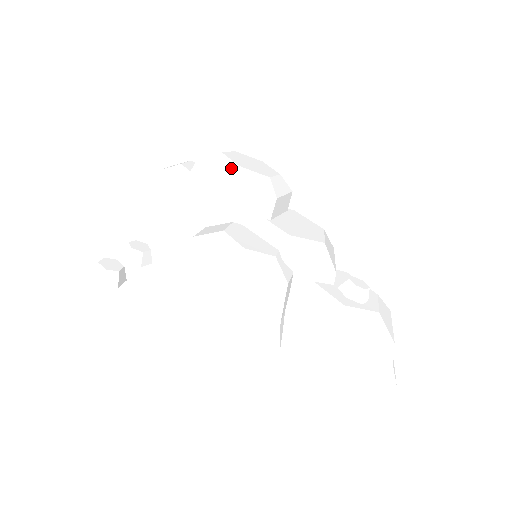
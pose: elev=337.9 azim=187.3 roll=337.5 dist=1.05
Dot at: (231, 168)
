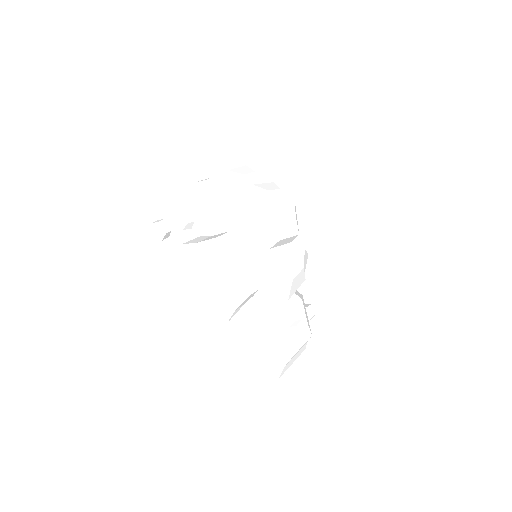
Dot at: (264, 207)
